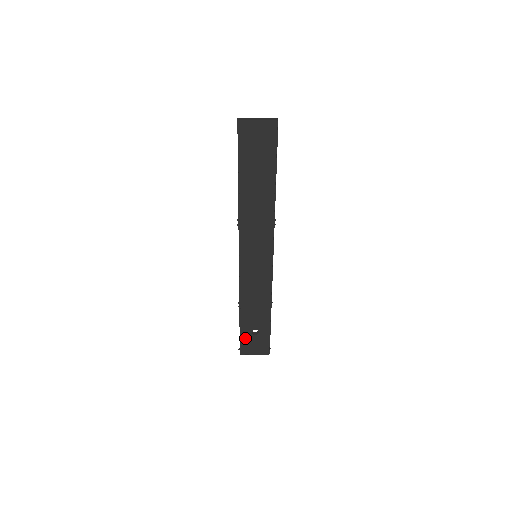
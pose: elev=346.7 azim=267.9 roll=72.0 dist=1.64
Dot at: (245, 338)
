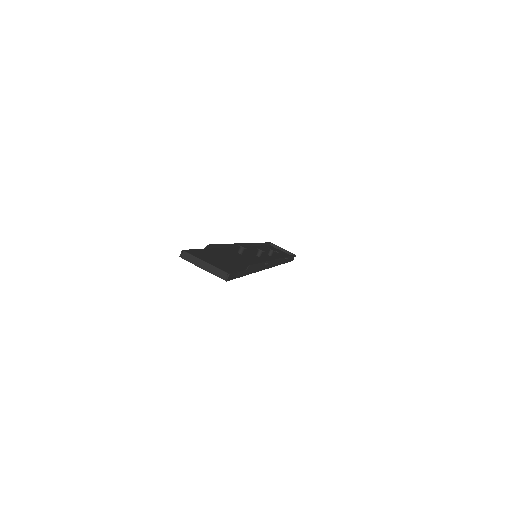
Dot at: occluded
